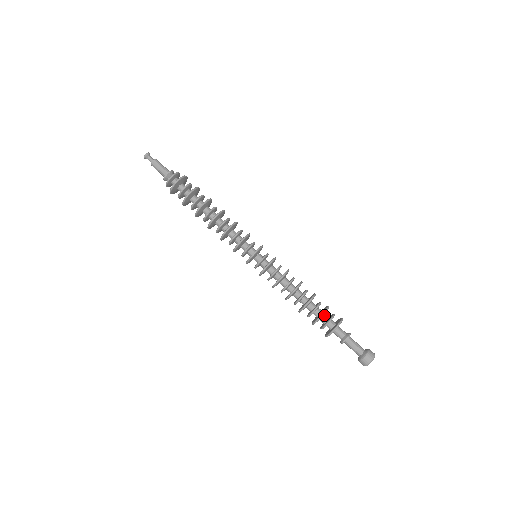
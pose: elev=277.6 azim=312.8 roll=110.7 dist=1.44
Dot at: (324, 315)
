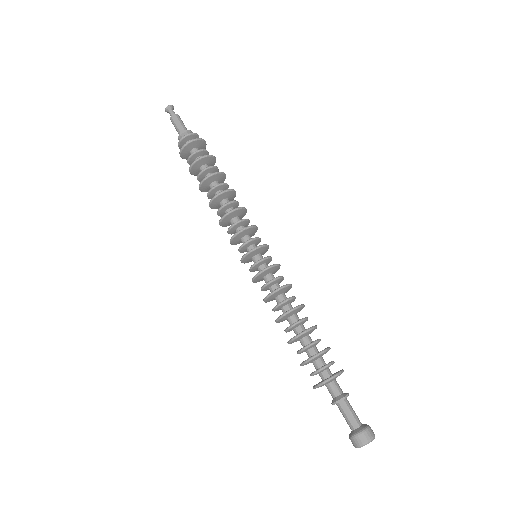
Dot at: (320, 357)
